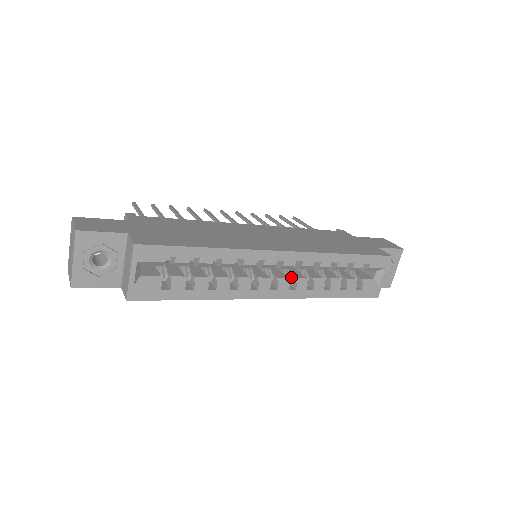
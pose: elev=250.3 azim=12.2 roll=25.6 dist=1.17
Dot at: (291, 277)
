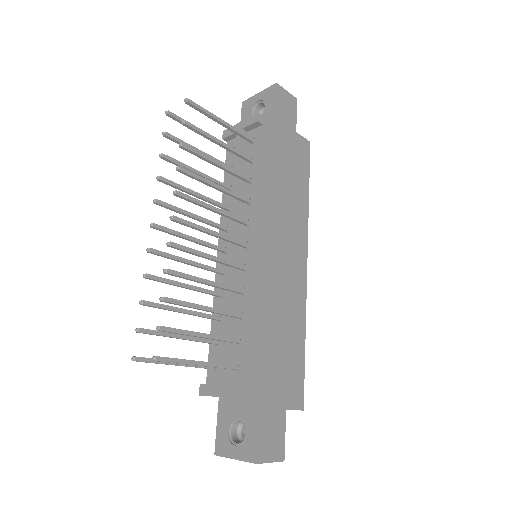
Dot at: occluded
